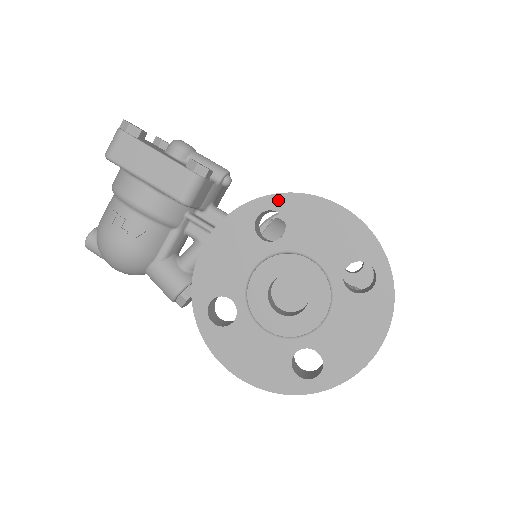
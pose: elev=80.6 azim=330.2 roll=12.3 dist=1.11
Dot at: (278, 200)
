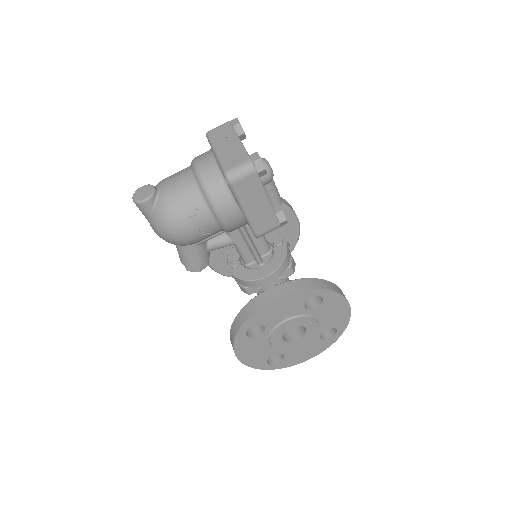
Dot at: (328, 293)
